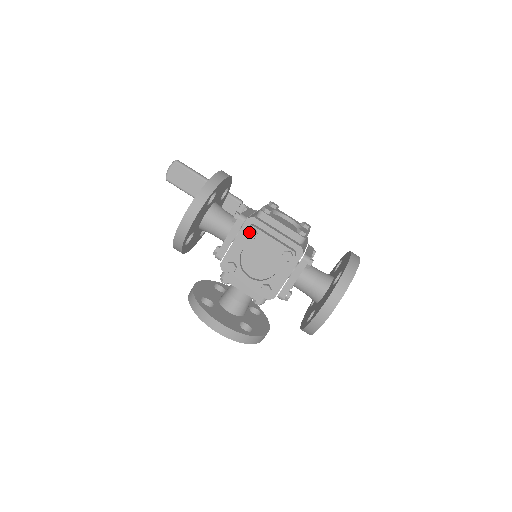
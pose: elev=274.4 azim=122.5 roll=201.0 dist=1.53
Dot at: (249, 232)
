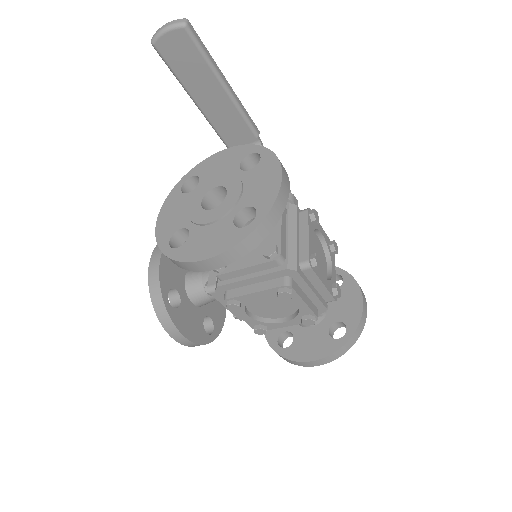
Dot at: (283, 294)
